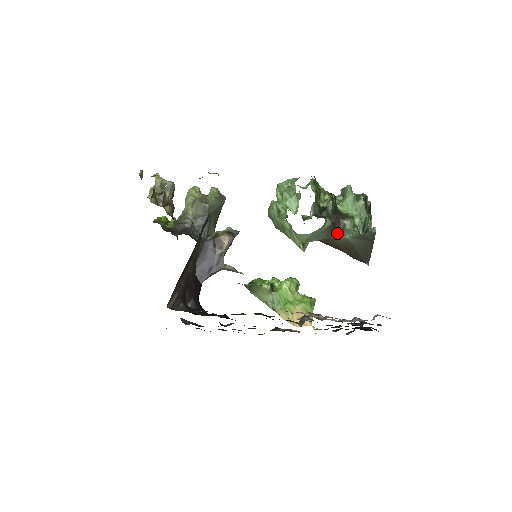
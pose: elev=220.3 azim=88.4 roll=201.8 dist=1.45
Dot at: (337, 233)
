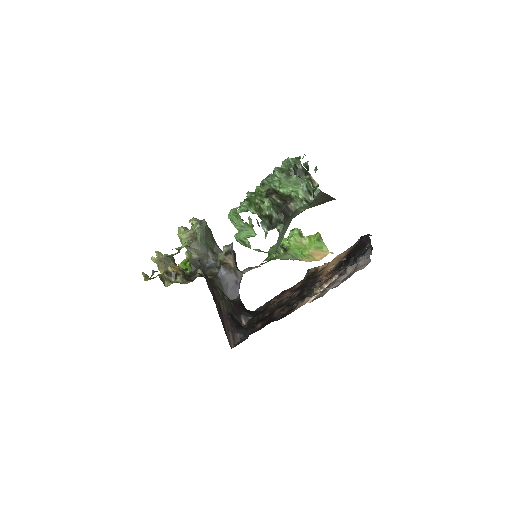
Dot at: (294, 214)
